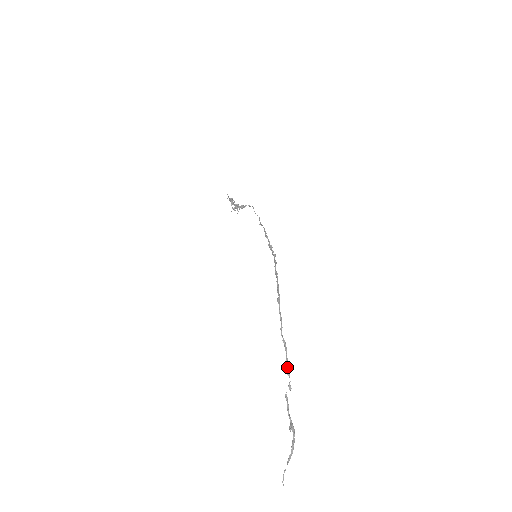
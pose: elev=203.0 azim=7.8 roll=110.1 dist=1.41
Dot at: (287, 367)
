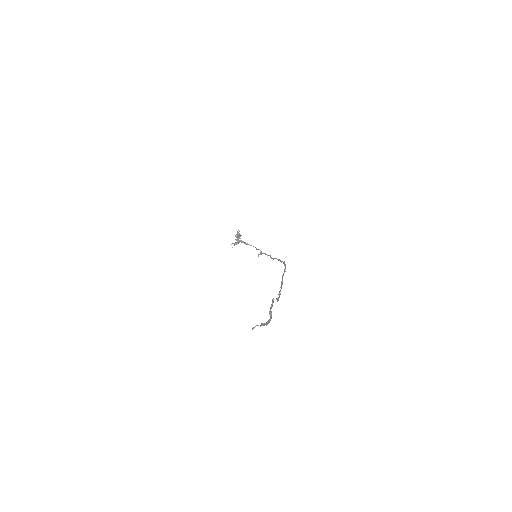
Dot at: (280, 290)
